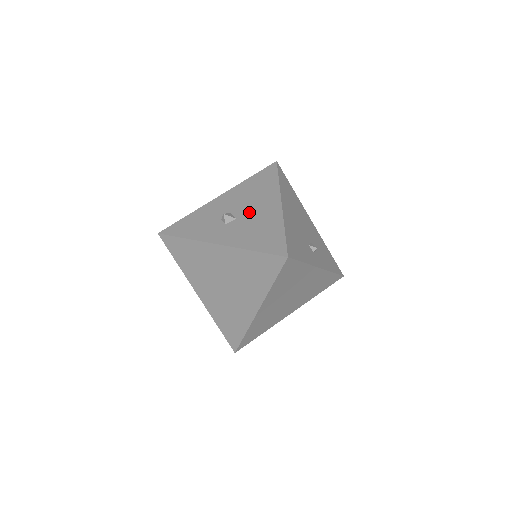
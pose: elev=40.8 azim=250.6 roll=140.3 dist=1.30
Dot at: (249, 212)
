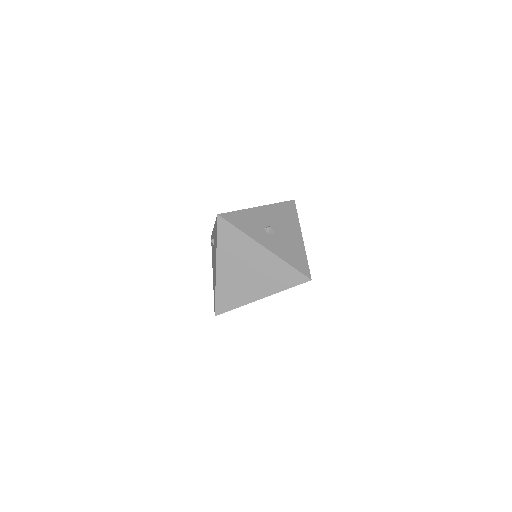
Dot at: (283, 232)
